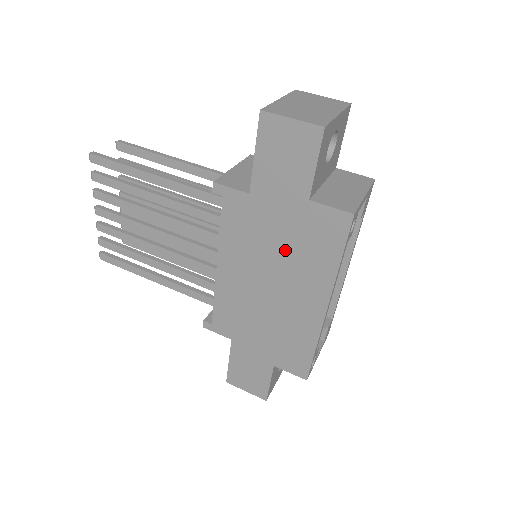
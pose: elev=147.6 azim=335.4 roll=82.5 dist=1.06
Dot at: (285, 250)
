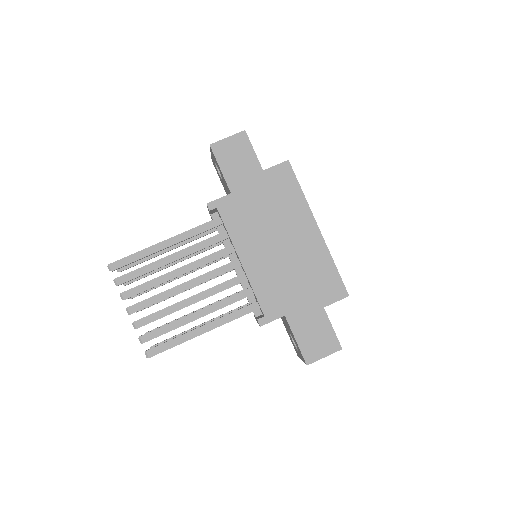
Dot at: (271, 211)
